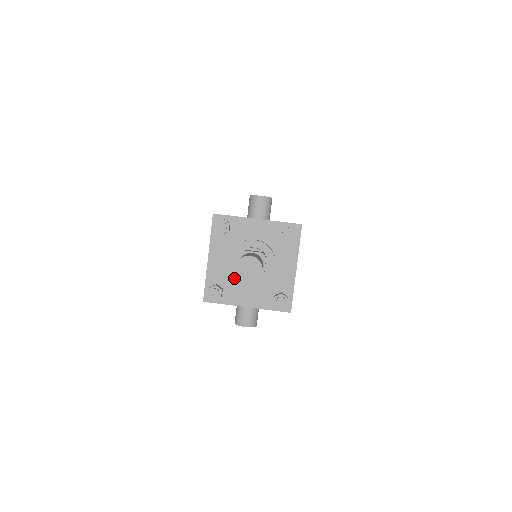
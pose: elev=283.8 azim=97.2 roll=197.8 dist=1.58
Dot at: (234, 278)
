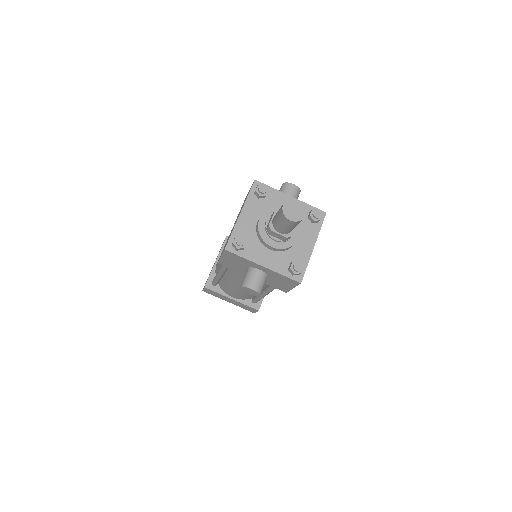
Dot at: (261, 234)
